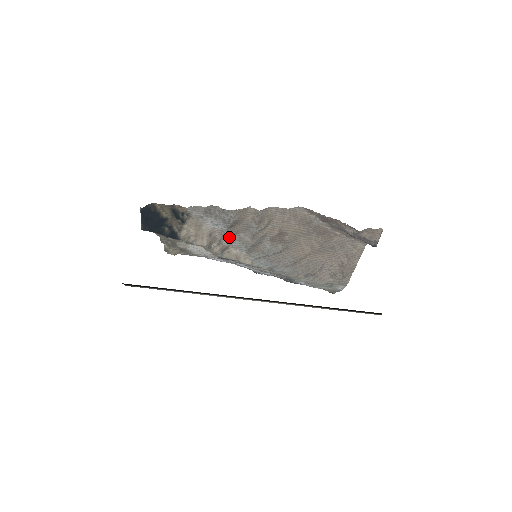
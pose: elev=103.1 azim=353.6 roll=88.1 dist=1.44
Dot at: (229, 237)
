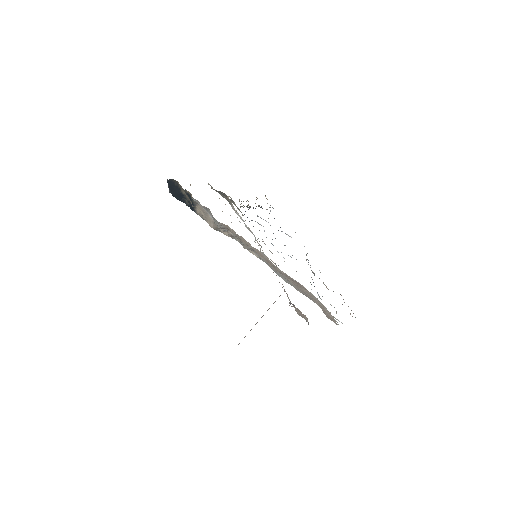
Dot at: occluded
